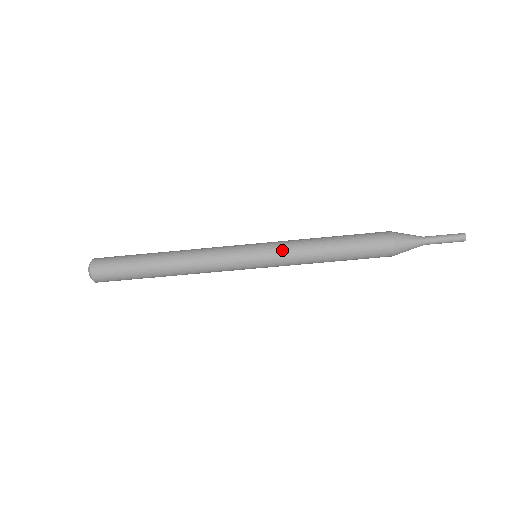
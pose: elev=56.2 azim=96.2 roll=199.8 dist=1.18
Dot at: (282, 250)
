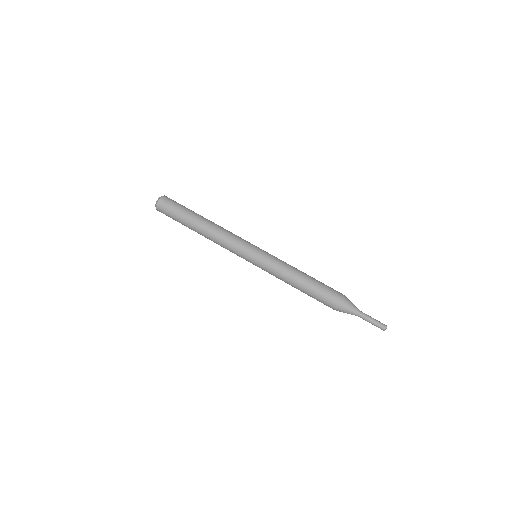
Dot at: (276, 257)
